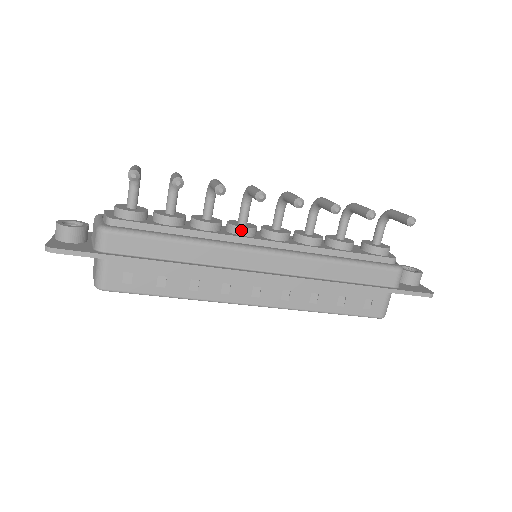
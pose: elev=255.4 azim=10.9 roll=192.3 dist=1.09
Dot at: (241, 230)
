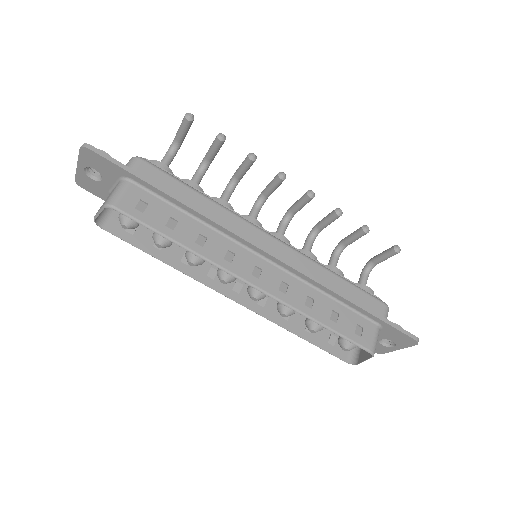
Dot at: (251, 219)
